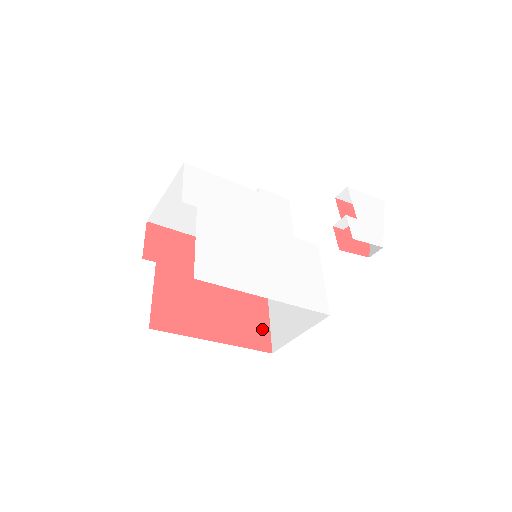
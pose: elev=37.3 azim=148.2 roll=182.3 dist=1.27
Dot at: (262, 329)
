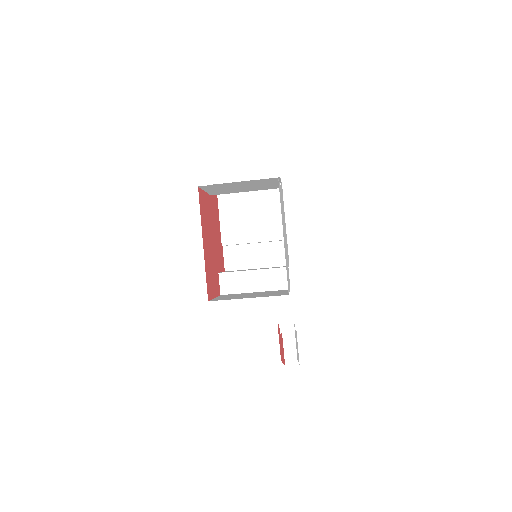
Dot at: (212, 290)
